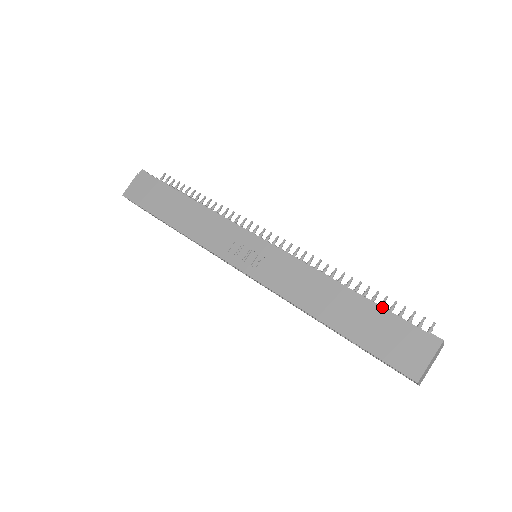
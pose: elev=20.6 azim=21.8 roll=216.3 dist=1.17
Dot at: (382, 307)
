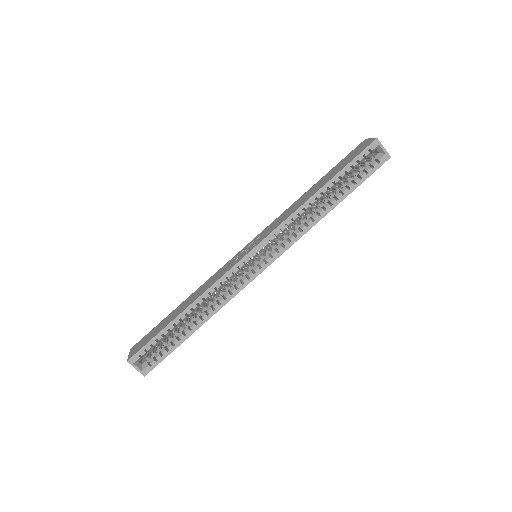
Dot at: occluded
